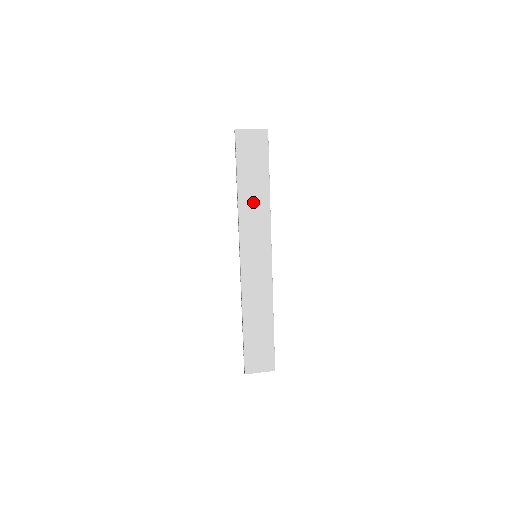
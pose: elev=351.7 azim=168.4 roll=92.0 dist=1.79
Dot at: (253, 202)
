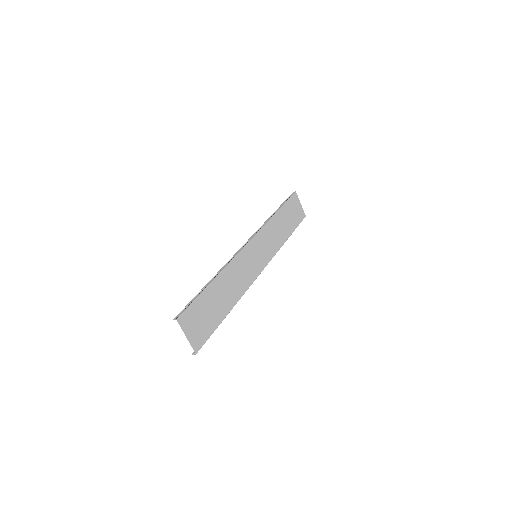
Dot at: (278, 230)
